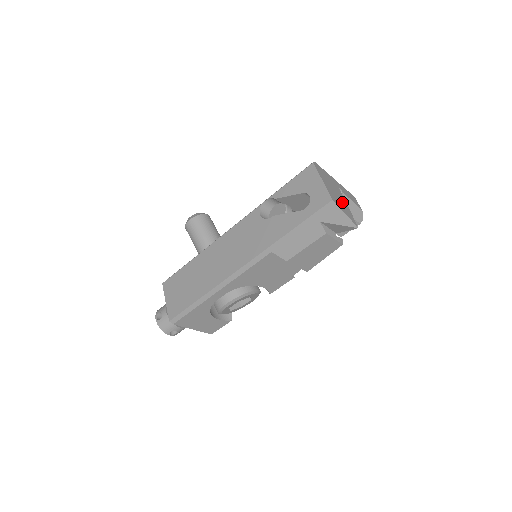
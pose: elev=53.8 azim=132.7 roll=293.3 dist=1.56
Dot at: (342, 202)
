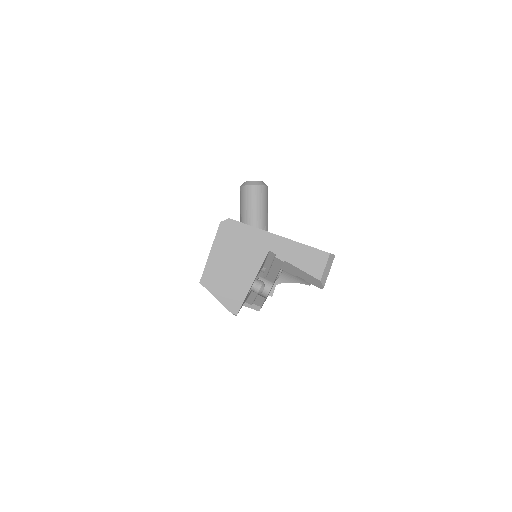
Dot at: (237, 279)
